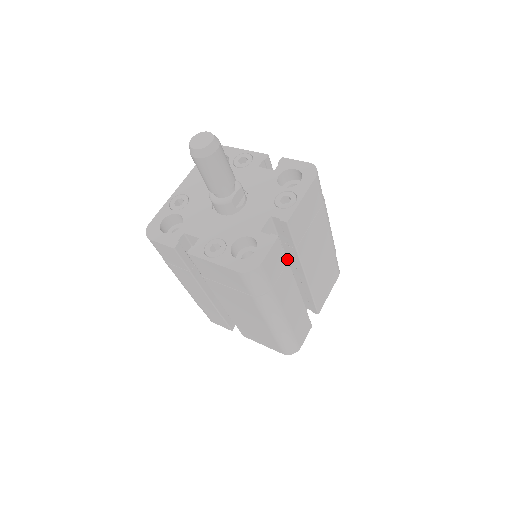
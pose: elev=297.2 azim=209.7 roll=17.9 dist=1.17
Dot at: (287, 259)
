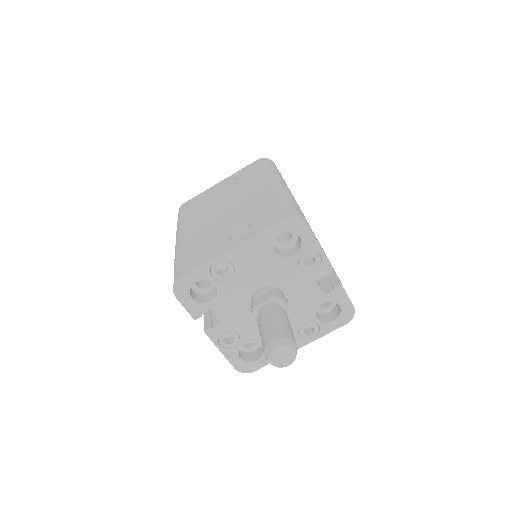
Dot at: occluded
